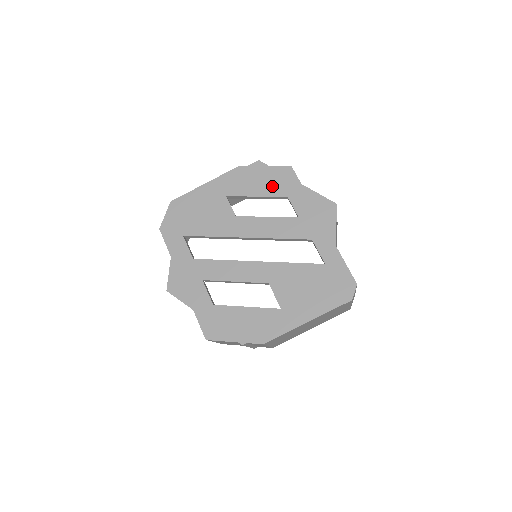
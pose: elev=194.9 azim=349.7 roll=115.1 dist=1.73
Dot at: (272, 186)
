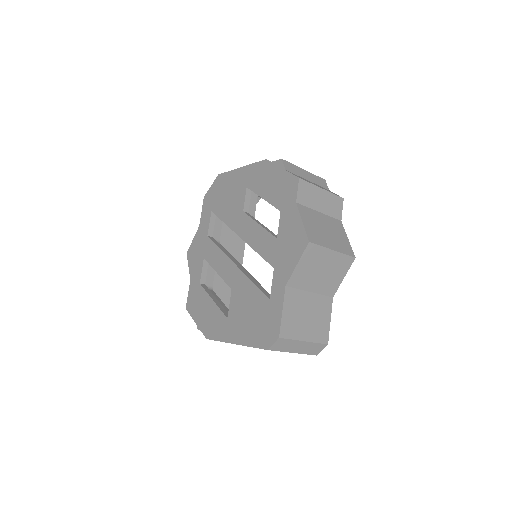
Dot at: (276, 193)
